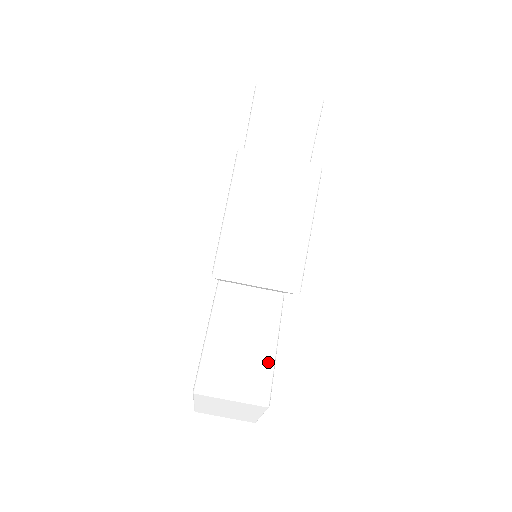
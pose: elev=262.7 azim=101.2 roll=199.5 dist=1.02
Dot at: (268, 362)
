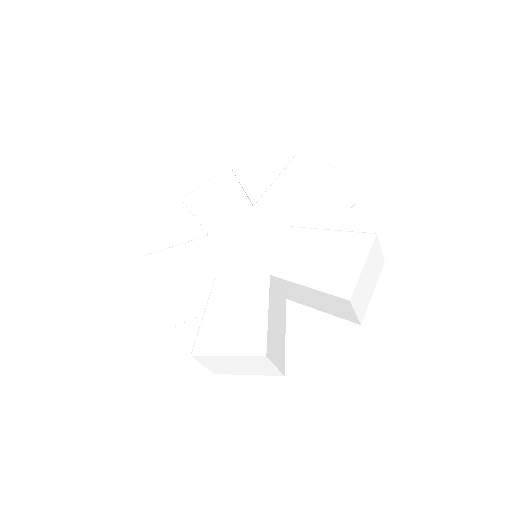
Dot at: (189, 318)
